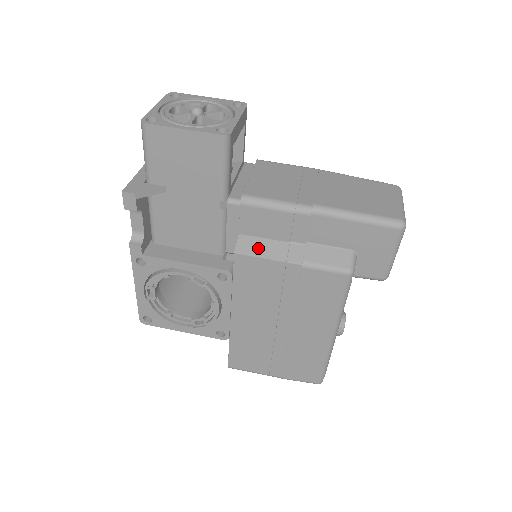
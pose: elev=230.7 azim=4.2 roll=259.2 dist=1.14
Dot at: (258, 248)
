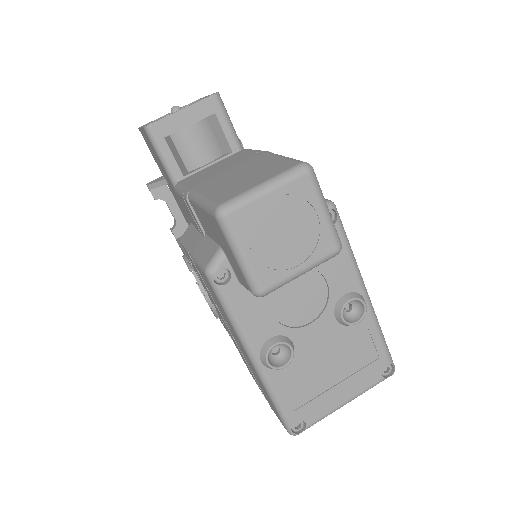
Dot at: (188, 237)
